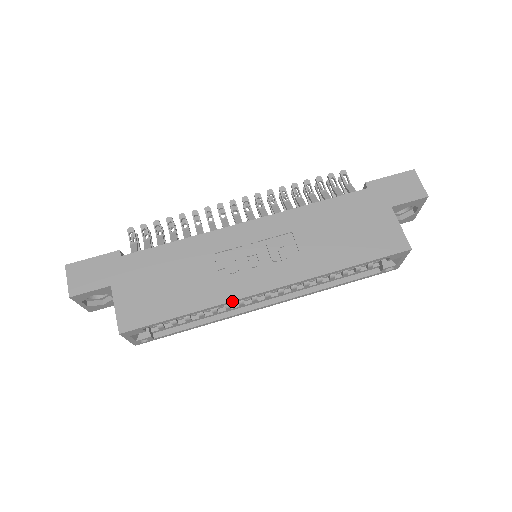
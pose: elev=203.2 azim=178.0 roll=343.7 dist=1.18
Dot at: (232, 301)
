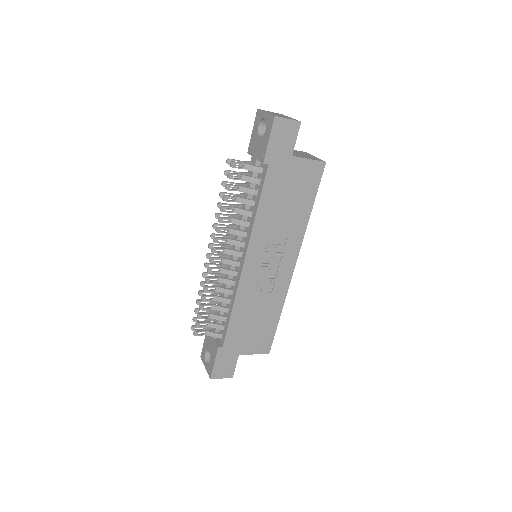
Dot at: occluded
